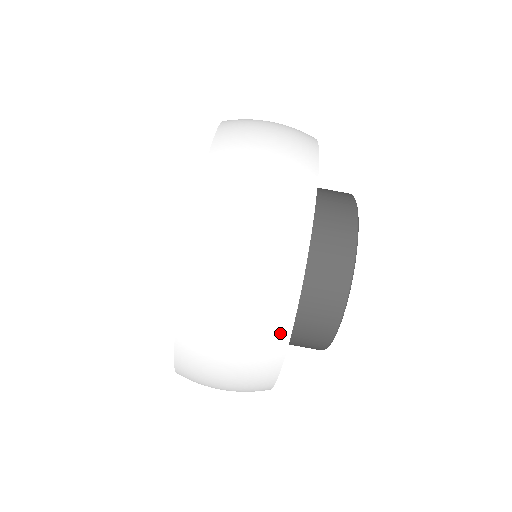
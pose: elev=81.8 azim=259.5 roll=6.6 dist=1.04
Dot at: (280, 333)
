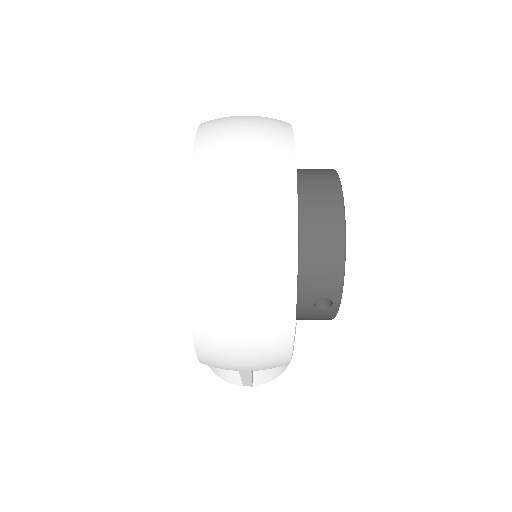
Dot at: (286, 185)
